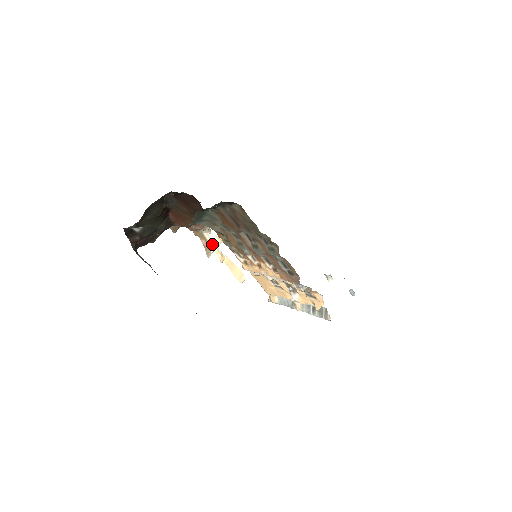
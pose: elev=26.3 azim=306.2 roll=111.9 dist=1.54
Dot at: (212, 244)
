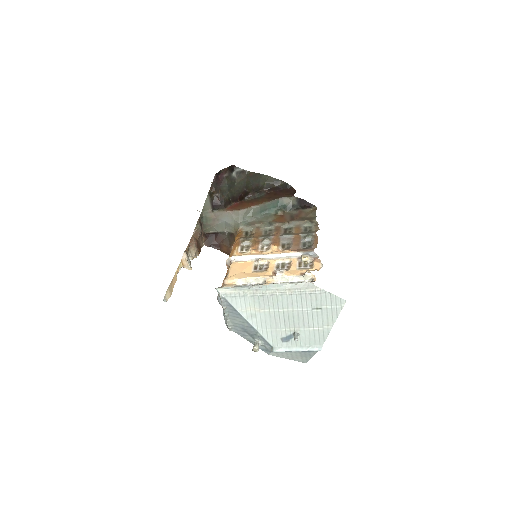
Dot at: (187, 259)
